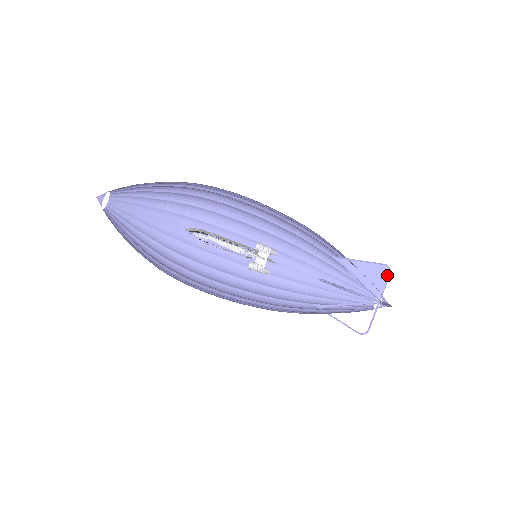
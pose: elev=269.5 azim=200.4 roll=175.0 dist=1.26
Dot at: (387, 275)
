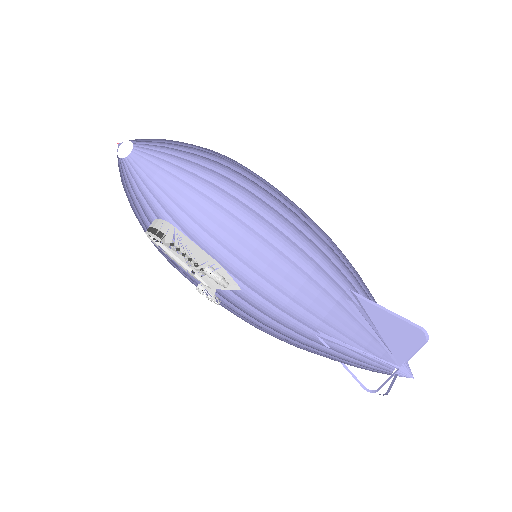
Dot at: (420, 342)
